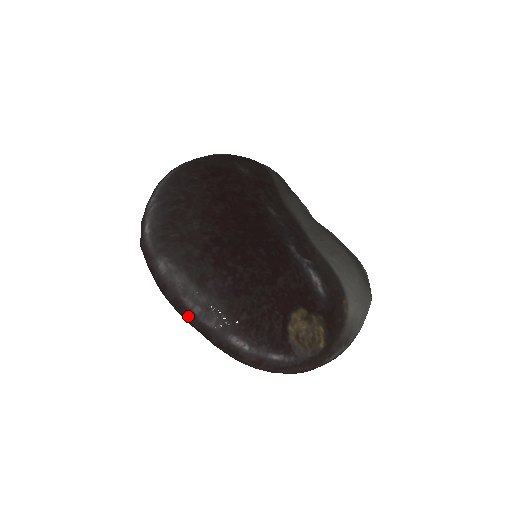
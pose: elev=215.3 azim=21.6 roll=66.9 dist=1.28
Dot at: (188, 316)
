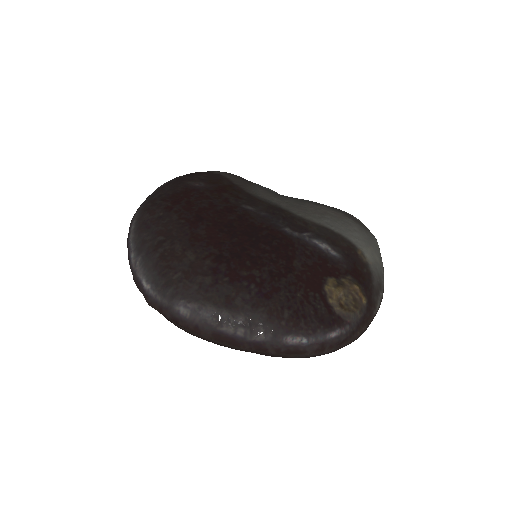
Dot at: (235, 343)
